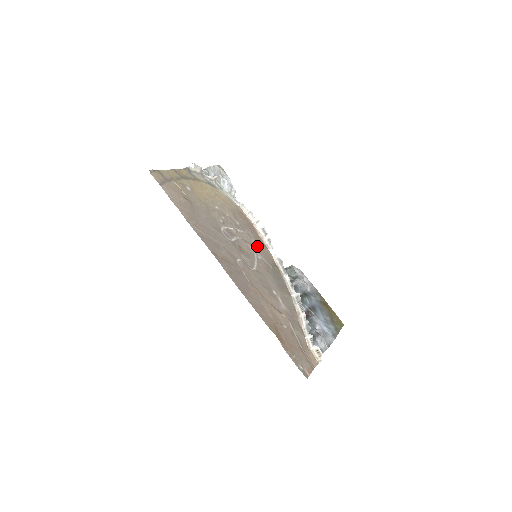
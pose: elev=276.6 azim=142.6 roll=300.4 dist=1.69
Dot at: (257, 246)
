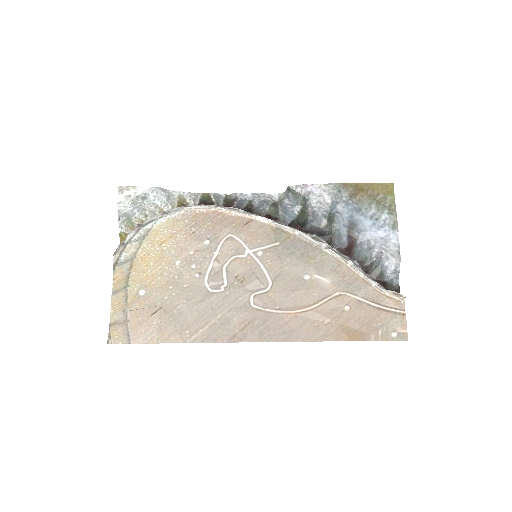
Dot at: (245, 239)
